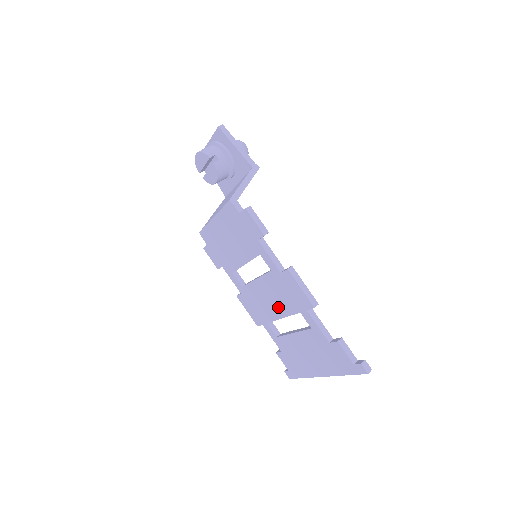
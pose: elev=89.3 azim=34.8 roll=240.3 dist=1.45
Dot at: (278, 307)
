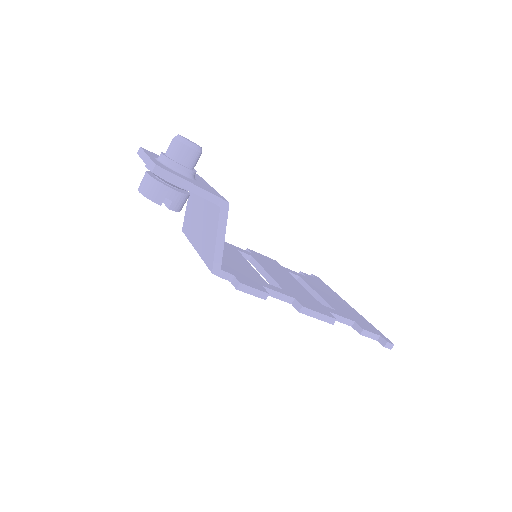
Dot at: occluded
